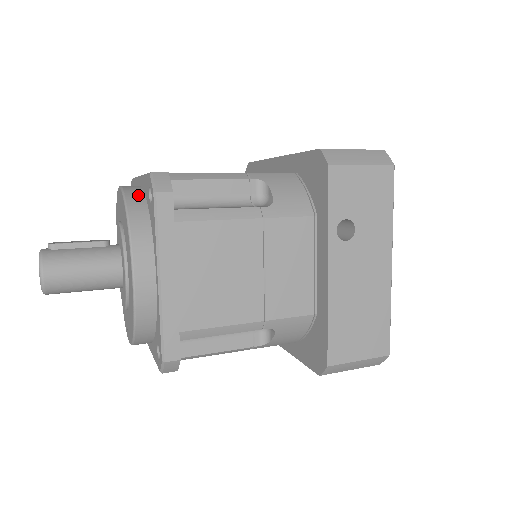
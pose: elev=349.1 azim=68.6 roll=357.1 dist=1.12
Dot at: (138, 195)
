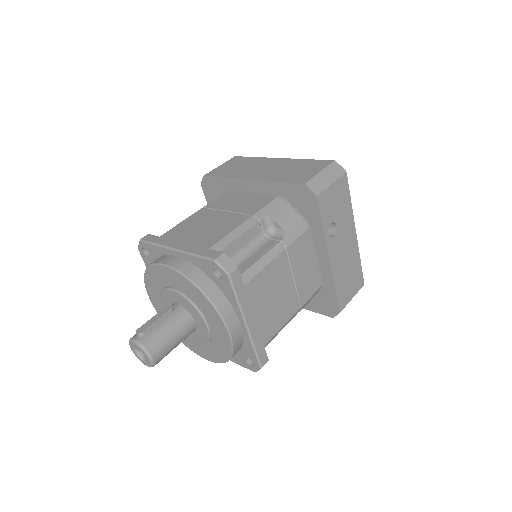
Dot at: (195, 271)
